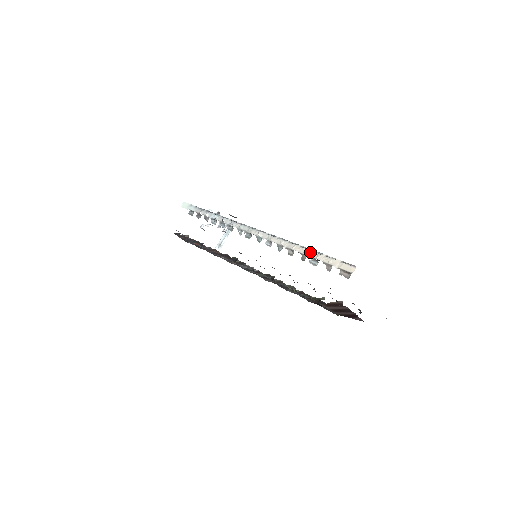
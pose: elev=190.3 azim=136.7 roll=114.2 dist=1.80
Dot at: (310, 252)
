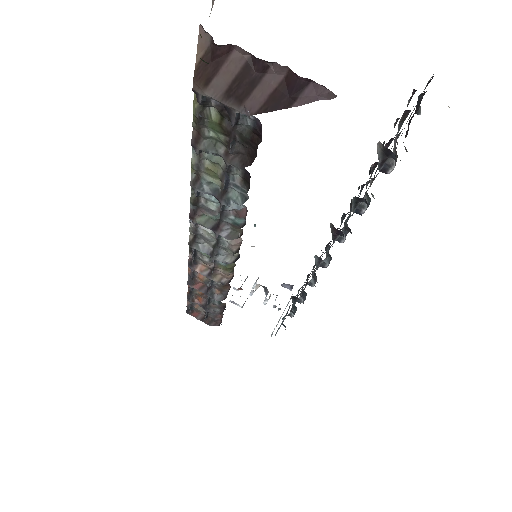
Dot at: occluded
